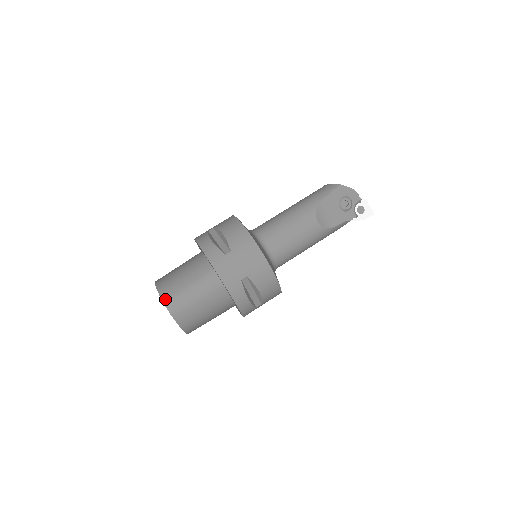
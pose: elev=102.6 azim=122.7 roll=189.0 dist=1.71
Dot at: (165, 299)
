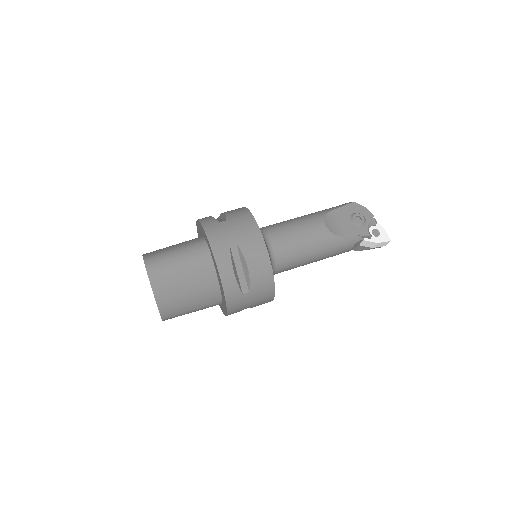
Dot at: (146, 257)
